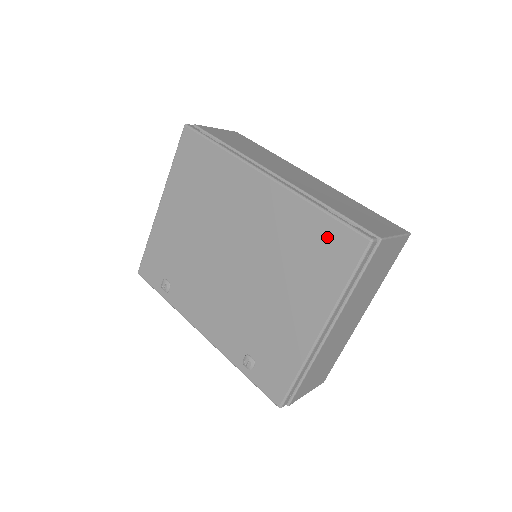
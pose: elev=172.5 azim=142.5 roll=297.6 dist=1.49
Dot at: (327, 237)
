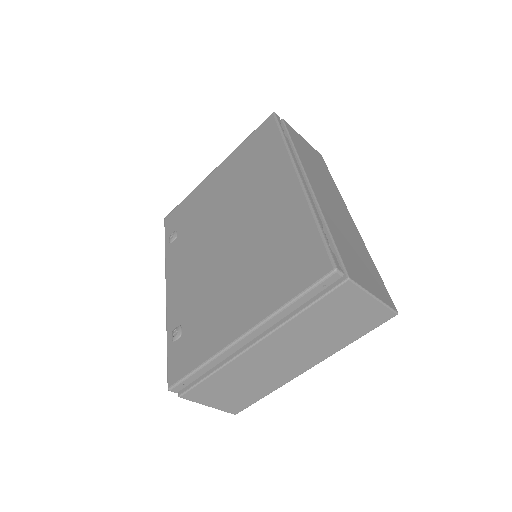
Dot at: (304, 249)
